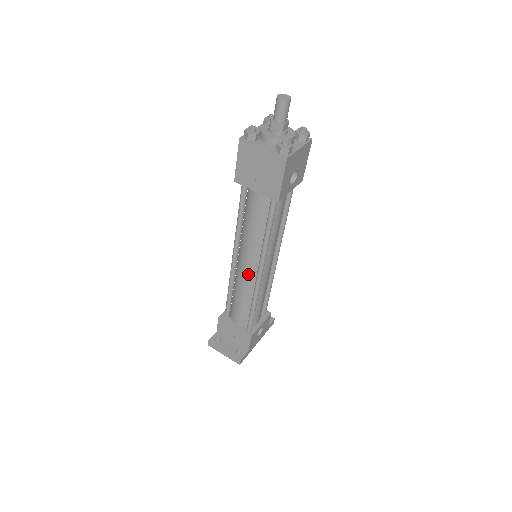
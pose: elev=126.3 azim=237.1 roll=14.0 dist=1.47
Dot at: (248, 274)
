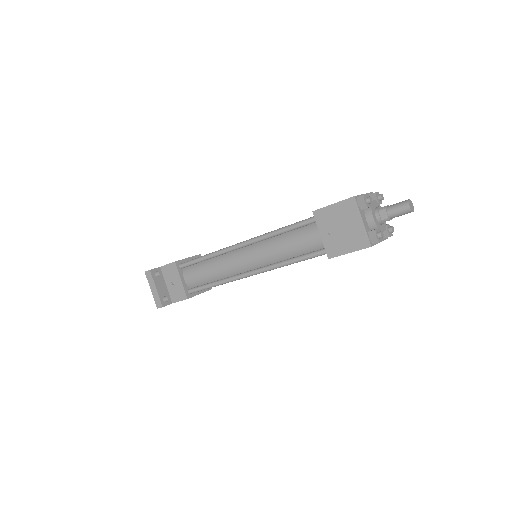
Dot at: (240, 265)
